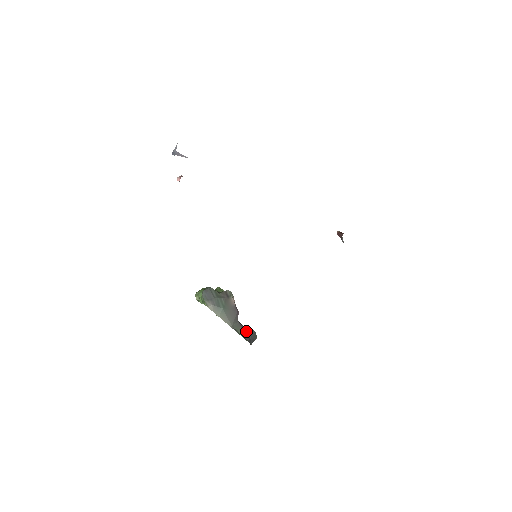
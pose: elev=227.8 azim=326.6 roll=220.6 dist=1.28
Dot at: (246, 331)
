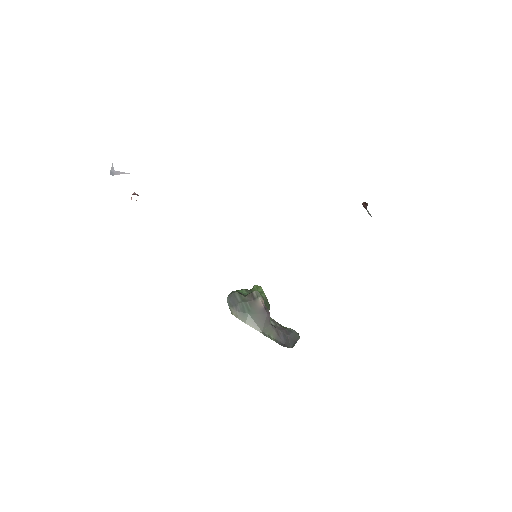
Dot at: (282, 333)
